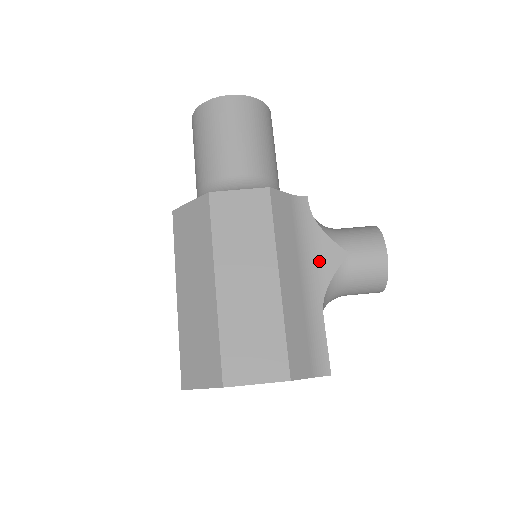
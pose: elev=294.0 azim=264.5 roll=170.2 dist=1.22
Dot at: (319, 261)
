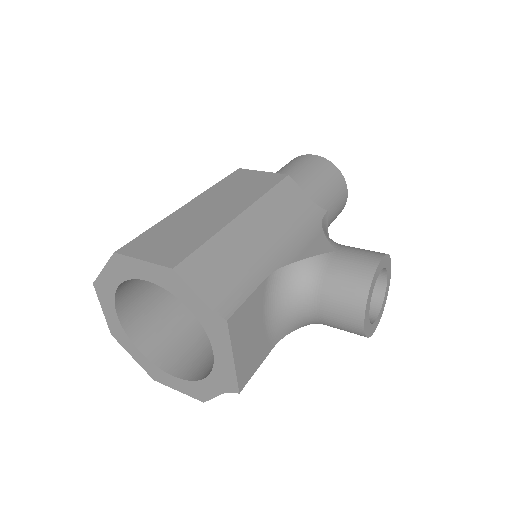
Dot at: (300, 246)
